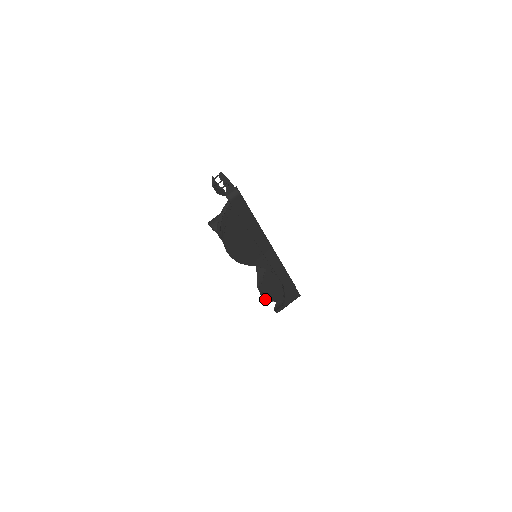
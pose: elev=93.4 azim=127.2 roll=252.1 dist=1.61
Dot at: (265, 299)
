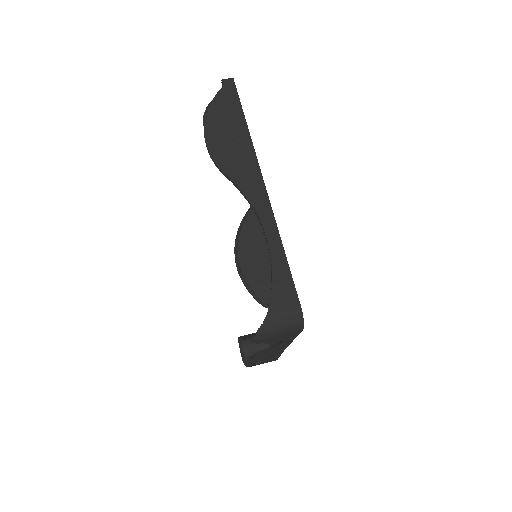
Dot at: (241, 279)
